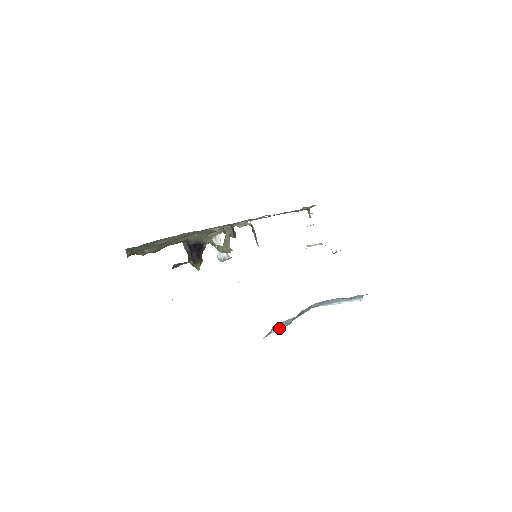
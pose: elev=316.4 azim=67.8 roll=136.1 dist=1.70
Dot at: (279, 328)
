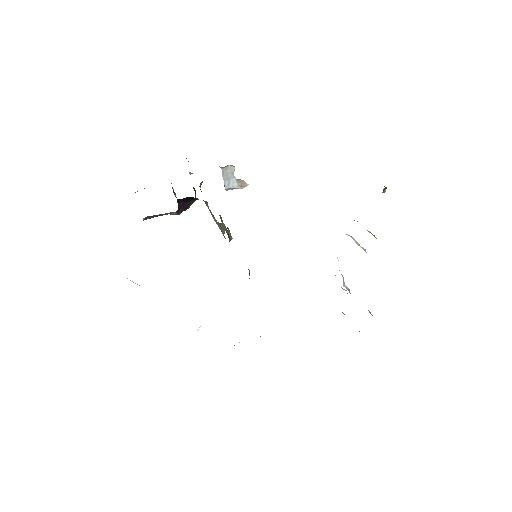
Dot at: occluded
